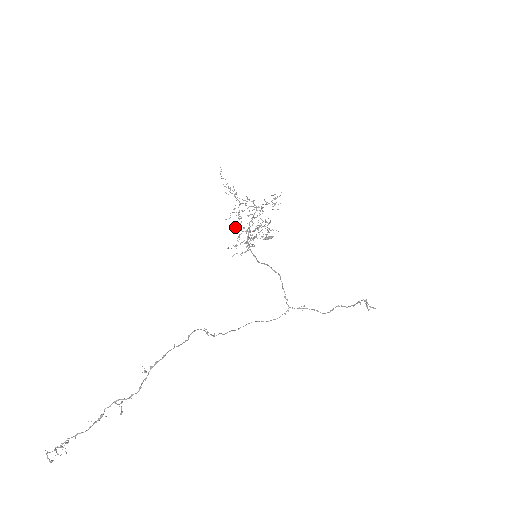
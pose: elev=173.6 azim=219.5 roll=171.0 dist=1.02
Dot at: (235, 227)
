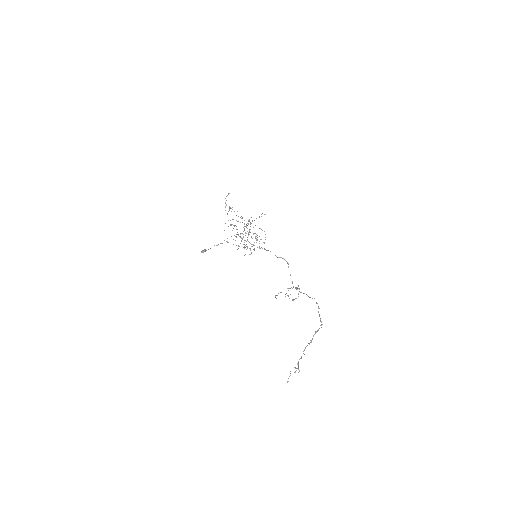
Dot at: (236, 236)
